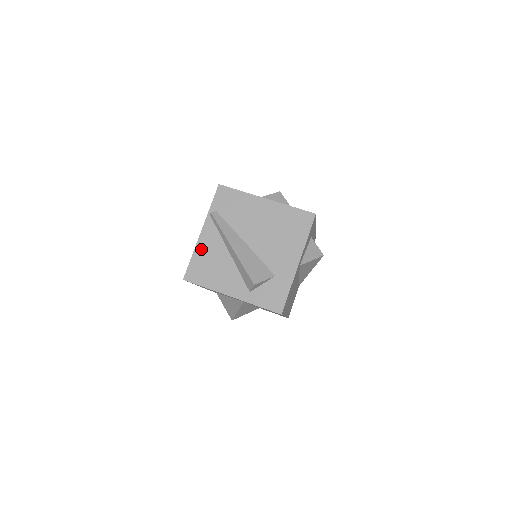
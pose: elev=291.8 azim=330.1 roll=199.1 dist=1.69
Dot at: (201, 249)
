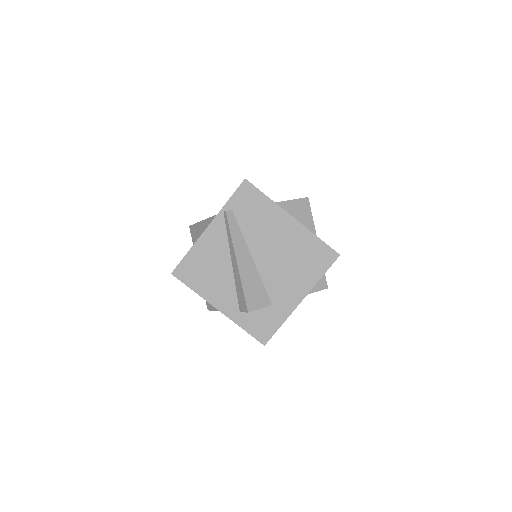
Dot at: (201, 247)
